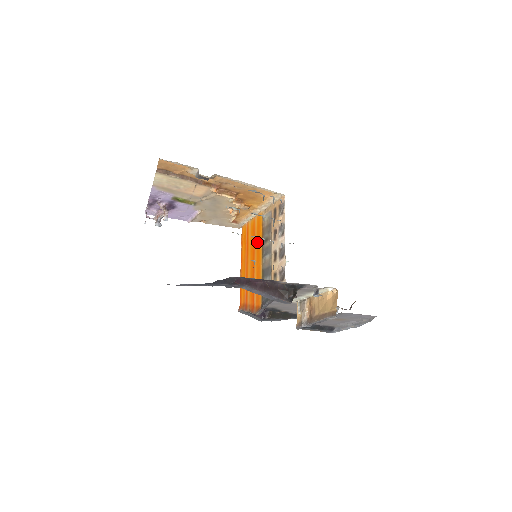
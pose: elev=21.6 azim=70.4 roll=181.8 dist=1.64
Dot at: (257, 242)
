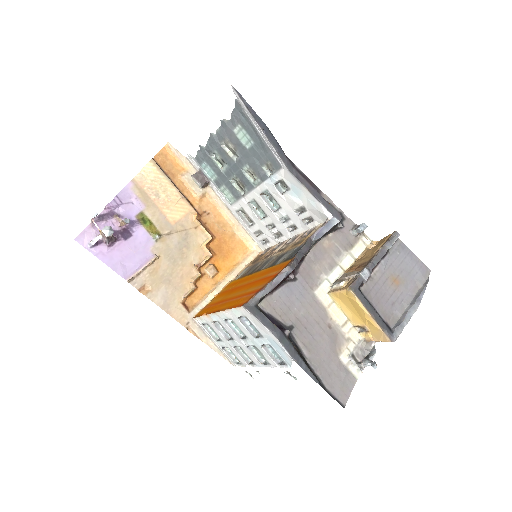
Dot at: (239, 283)
